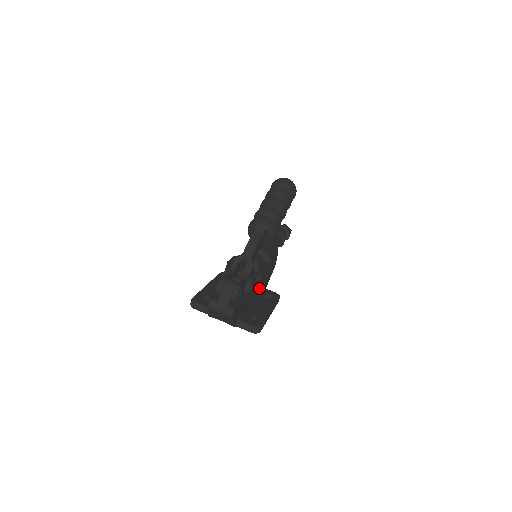
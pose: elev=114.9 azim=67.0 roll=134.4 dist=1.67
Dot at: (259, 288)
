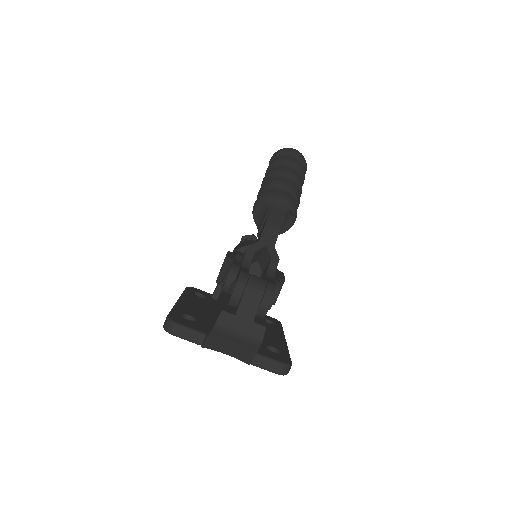
Dot at: occluded
